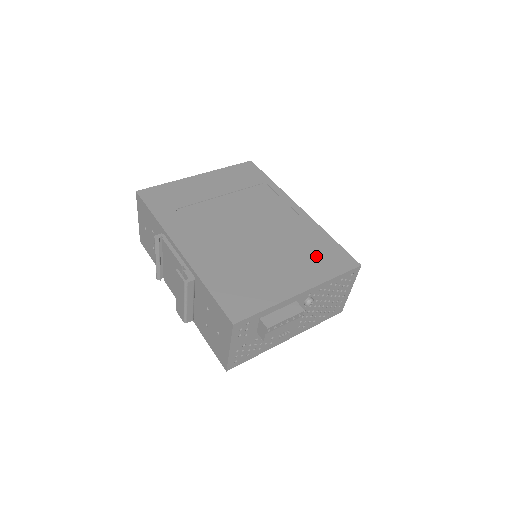
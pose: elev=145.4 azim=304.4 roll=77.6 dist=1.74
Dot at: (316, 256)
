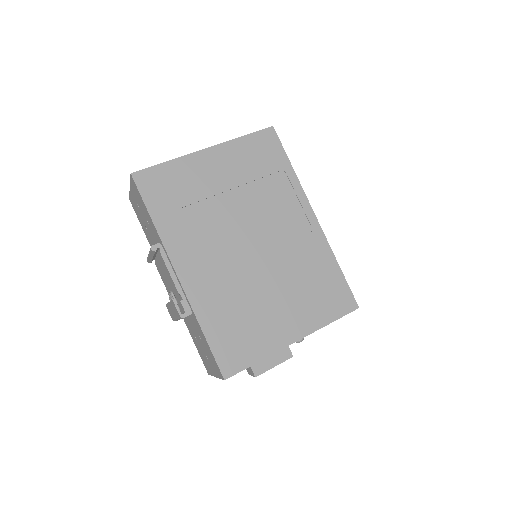
Dot at: (318, 293)
